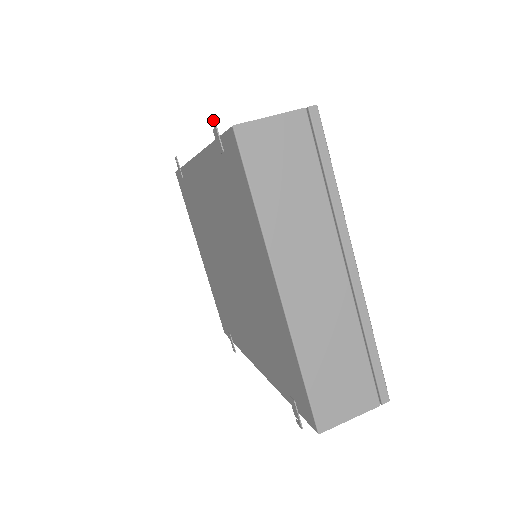
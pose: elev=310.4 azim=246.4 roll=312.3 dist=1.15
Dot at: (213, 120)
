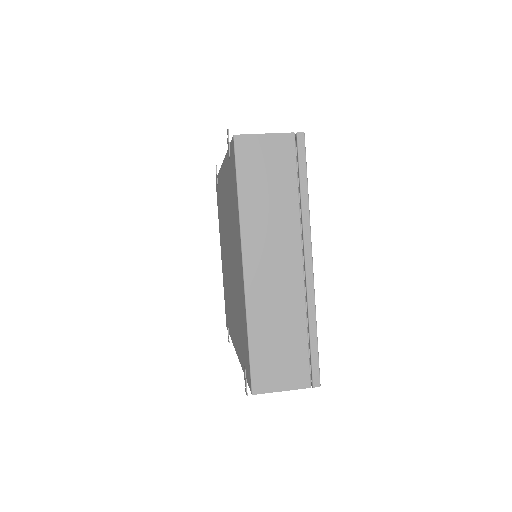
Dot at: (227, 131)
